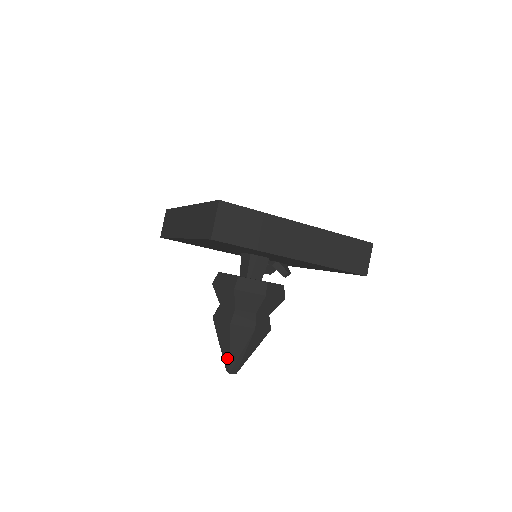
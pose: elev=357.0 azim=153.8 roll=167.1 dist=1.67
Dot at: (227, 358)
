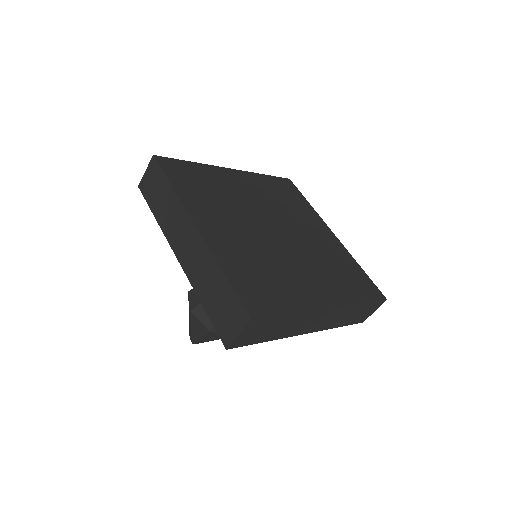
Dot at: (195, 338)
